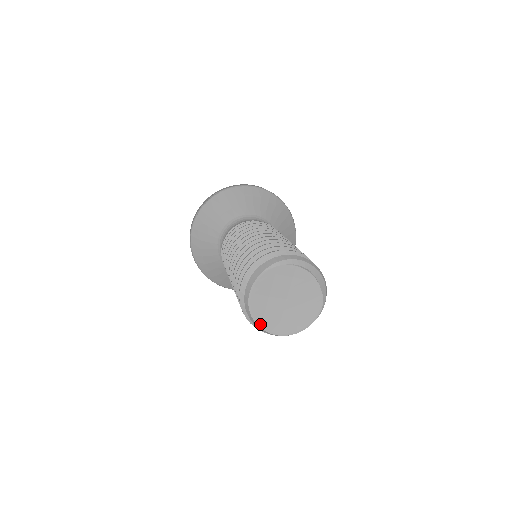
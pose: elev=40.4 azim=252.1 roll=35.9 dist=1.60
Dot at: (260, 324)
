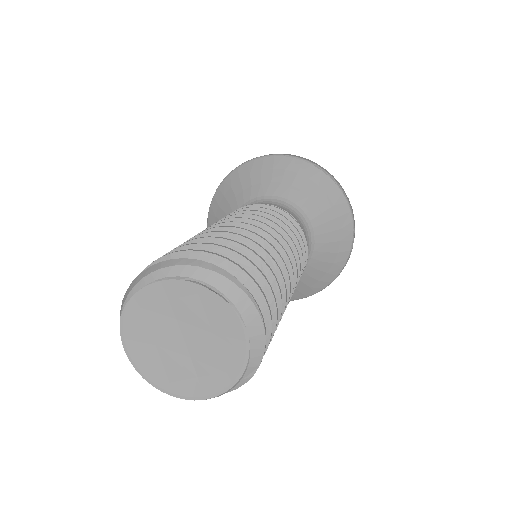
Dot at: (170, 391)
